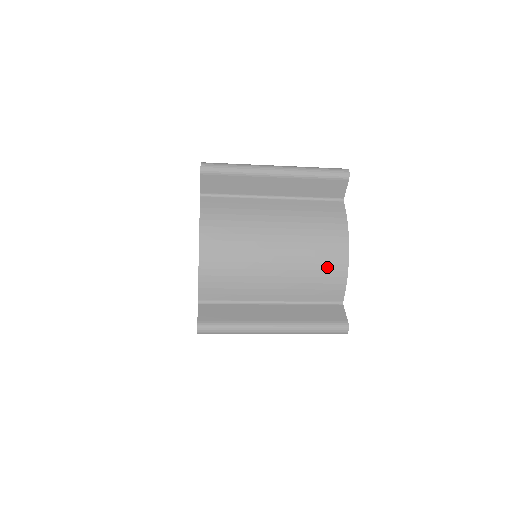
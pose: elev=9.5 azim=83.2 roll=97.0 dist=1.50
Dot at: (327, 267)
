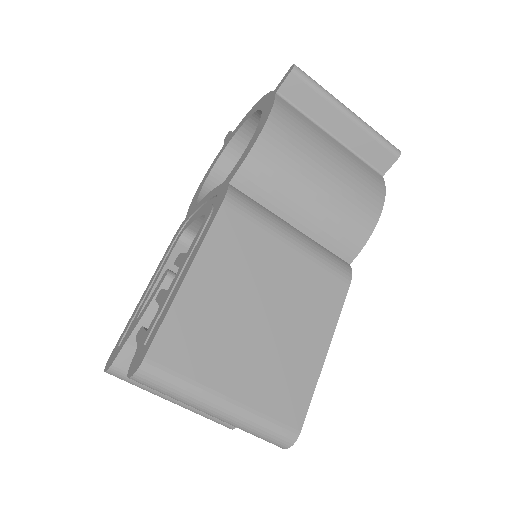
Dot at: occluded
